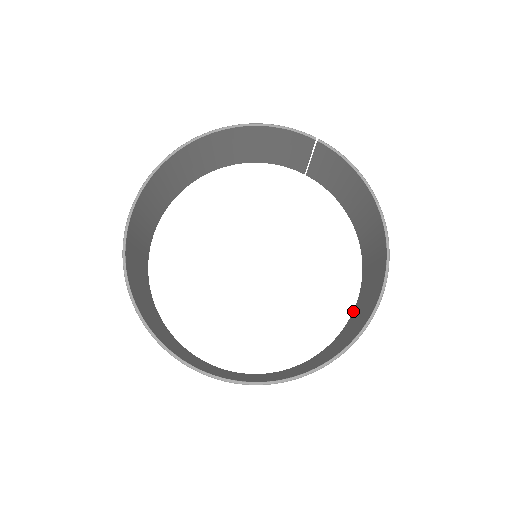
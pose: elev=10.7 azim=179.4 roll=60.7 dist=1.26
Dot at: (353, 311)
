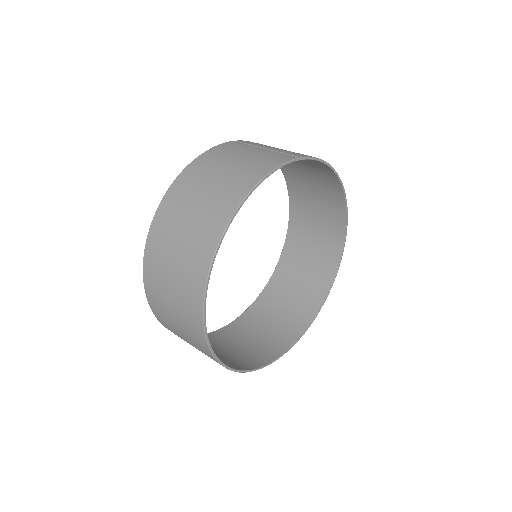
Dot at: (290, 220)
